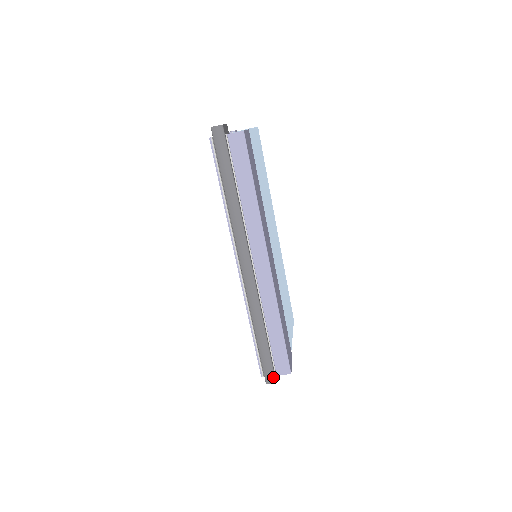
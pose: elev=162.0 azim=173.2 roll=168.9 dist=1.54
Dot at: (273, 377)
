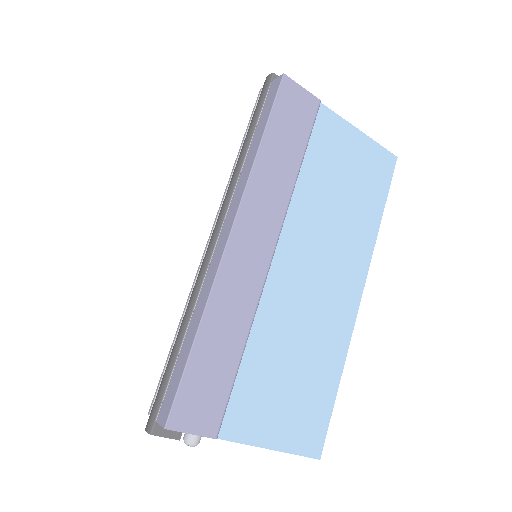
Dot at: (153, 421)
